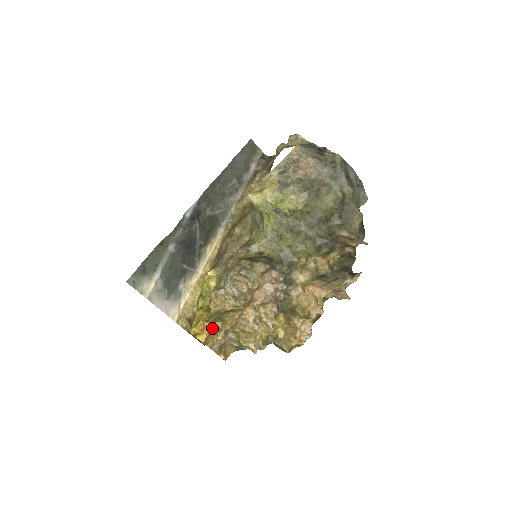
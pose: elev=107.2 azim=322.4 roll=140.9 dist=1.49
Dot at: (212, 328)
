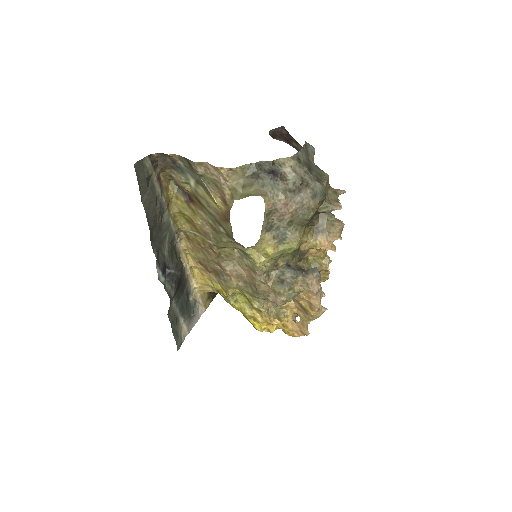
Dot at: (282, 323)
